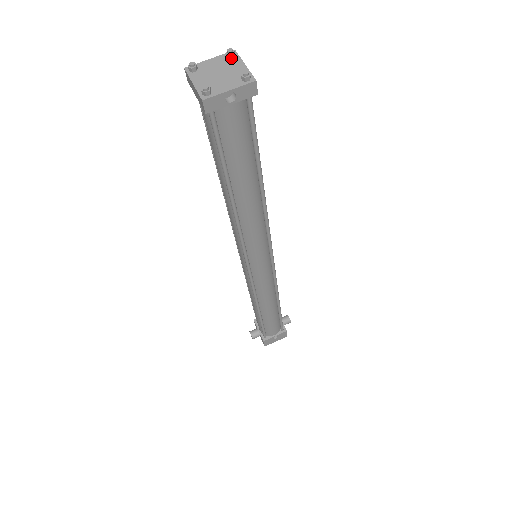
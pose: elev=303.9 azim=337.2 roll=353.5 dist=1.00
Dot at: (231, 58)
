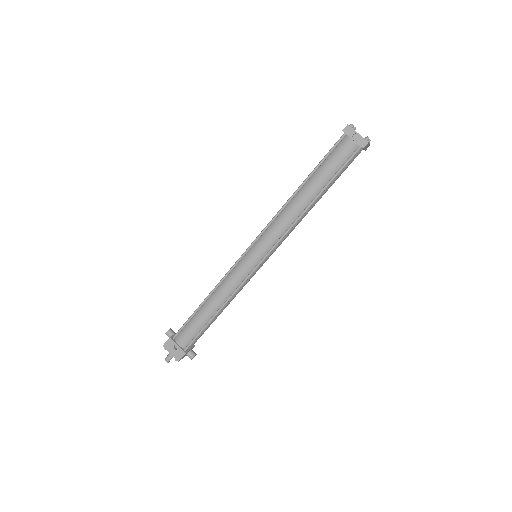
Dot at: occluded
